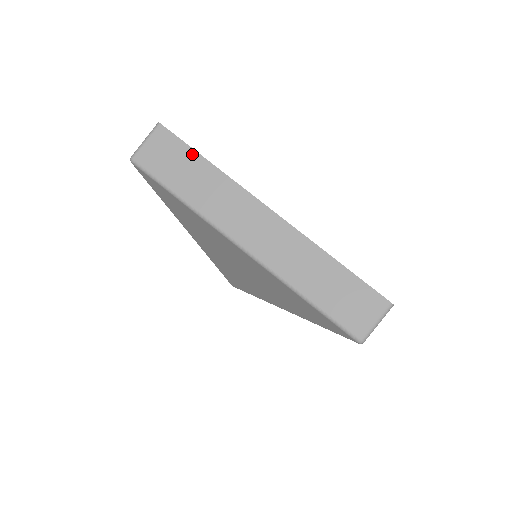
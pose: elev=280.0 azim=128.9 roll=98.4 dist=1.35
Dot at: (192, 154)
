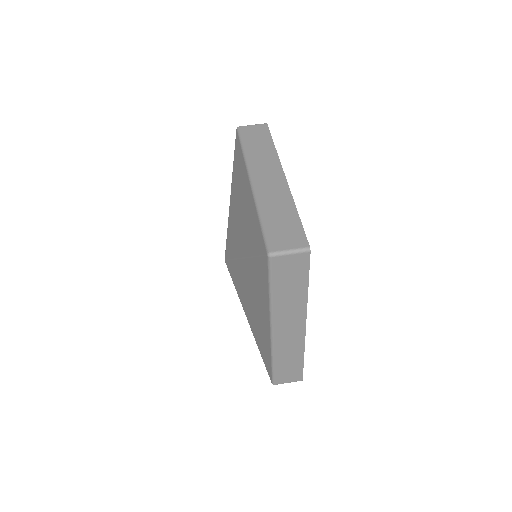
Dot at: (305, 279)
